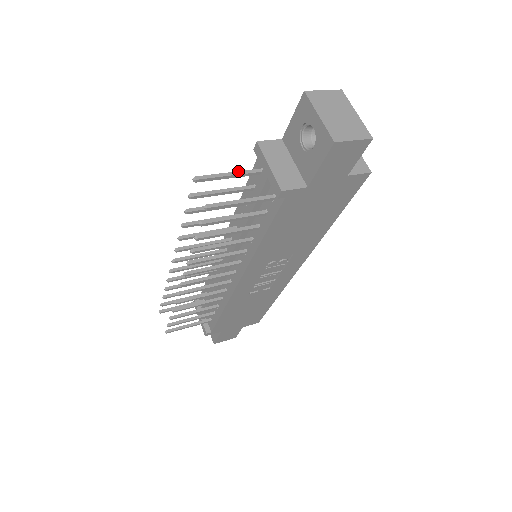
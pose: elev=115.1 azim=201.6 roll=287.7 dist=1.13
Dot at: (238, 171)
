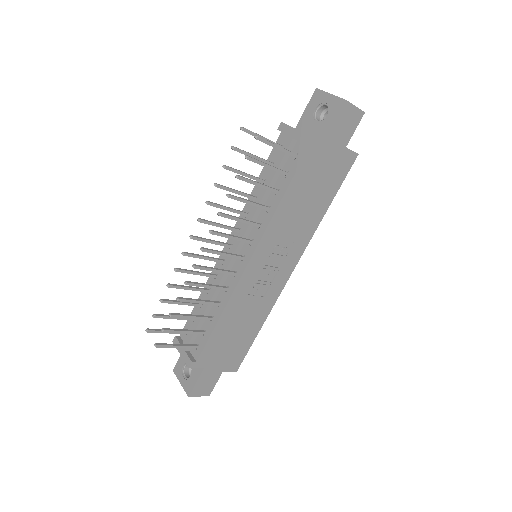
Dot at: (268, 139)
